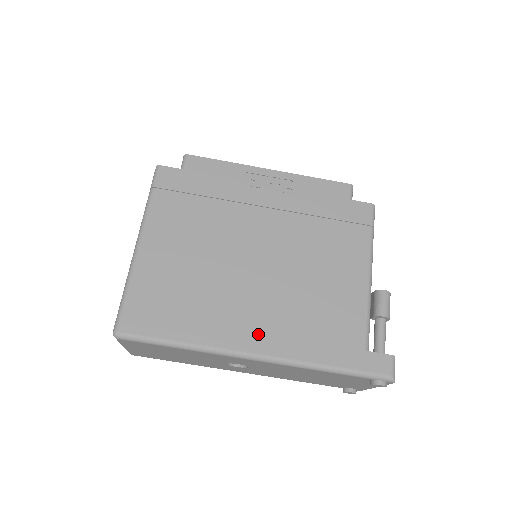
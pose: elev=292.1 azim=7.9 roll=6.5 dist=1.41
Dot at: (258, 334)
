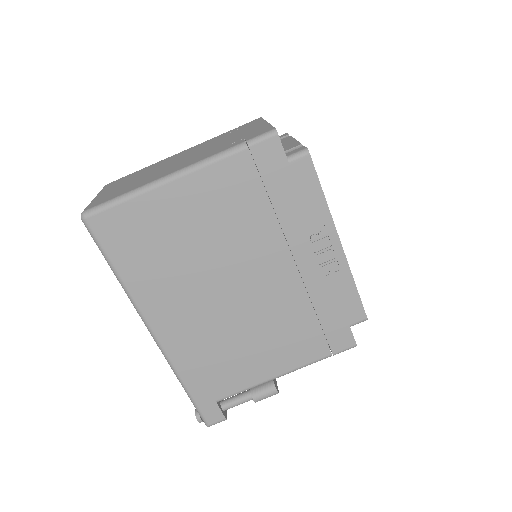
Dot at: (171, 326)
